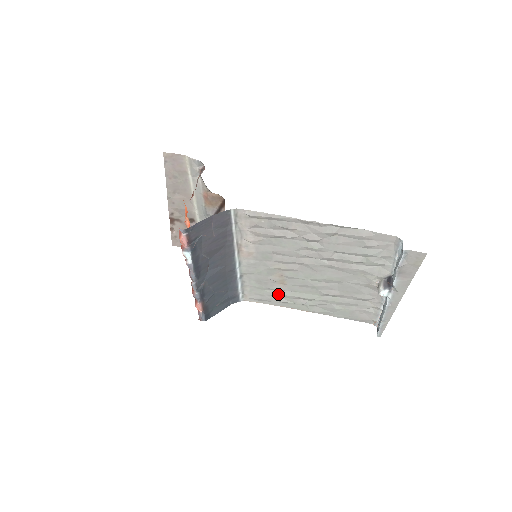
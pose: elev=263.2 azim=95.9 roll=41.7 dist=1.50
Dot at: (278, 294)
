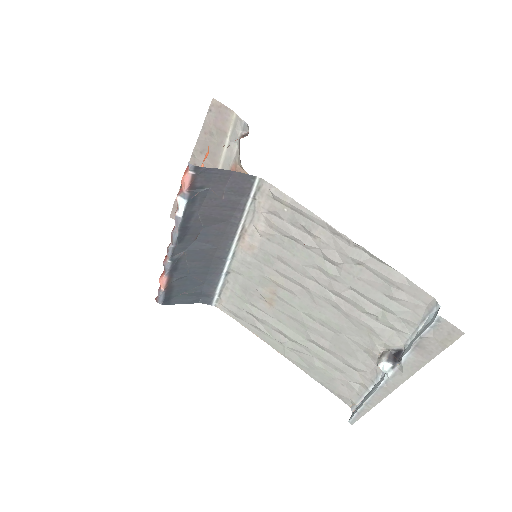
Dot at: (258, 315)
